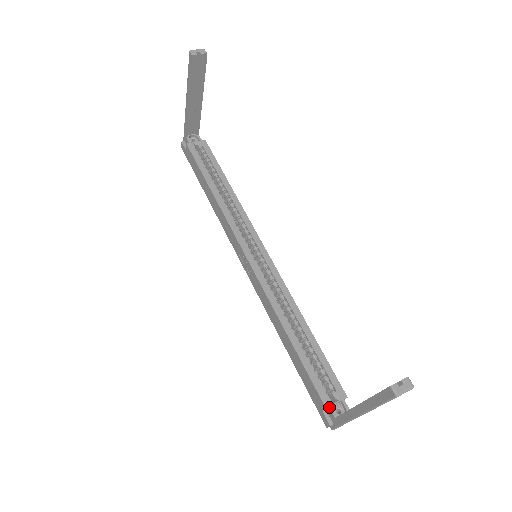
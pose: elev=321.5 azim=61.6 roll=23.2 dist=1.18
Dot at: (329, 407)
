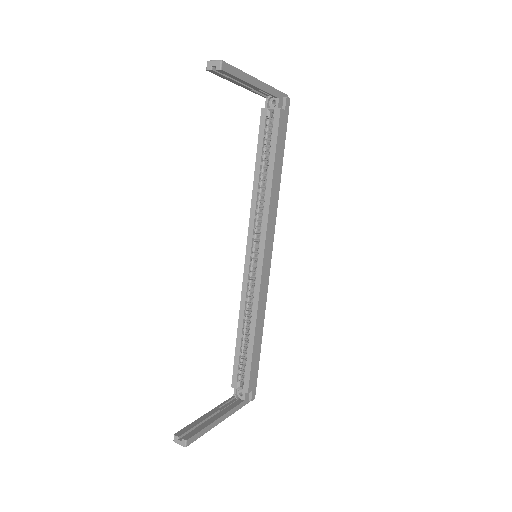
Dot at: (234, 388)
